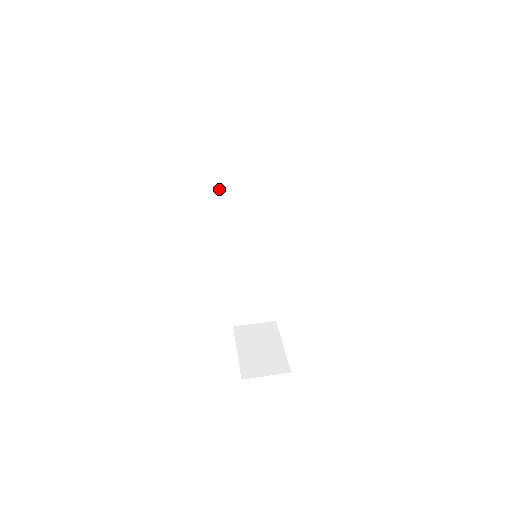
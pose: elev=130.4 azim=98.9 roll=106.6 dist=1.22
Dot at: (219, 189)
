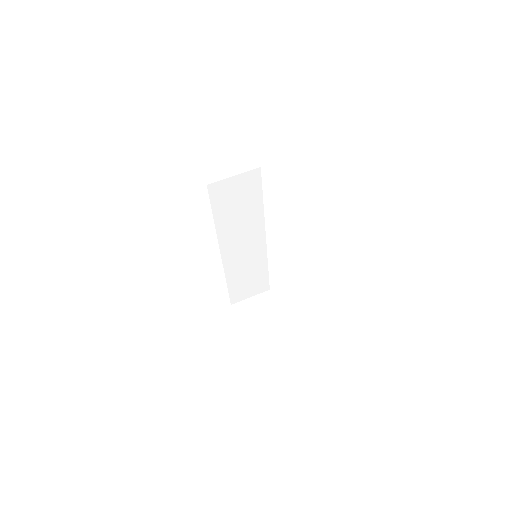
Dot at: (210, 201)
